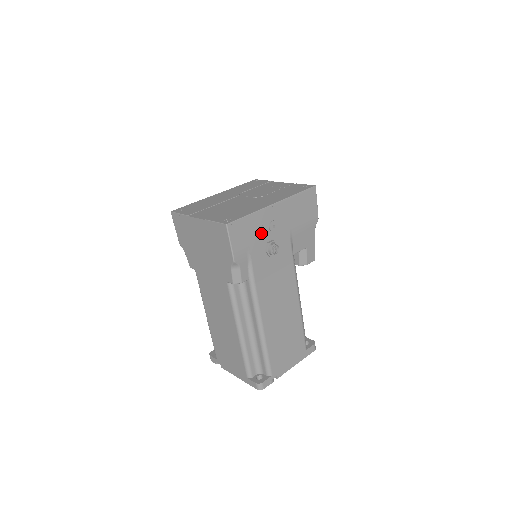
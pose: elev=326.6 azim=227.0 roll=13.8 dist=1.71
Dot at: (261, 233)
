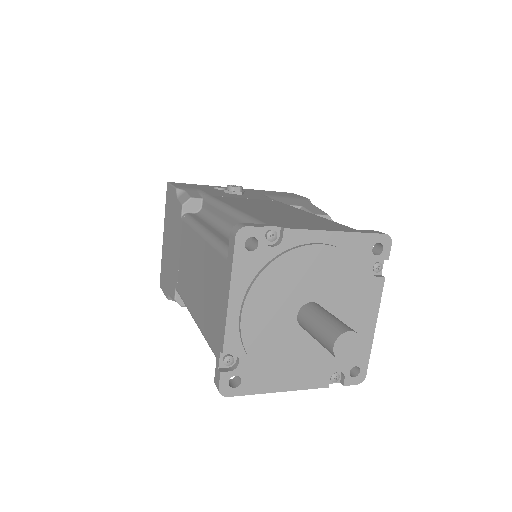
Dot at: (215, 187)
